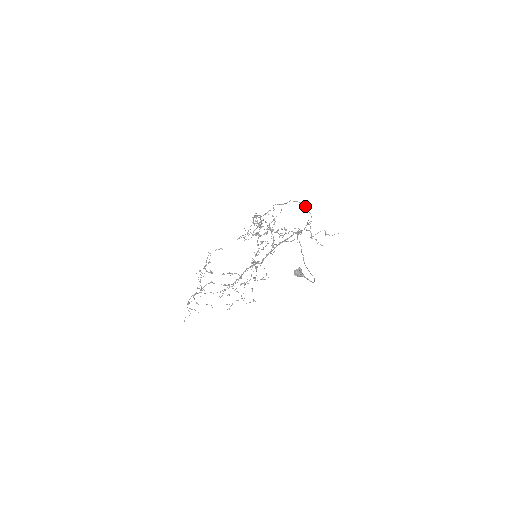
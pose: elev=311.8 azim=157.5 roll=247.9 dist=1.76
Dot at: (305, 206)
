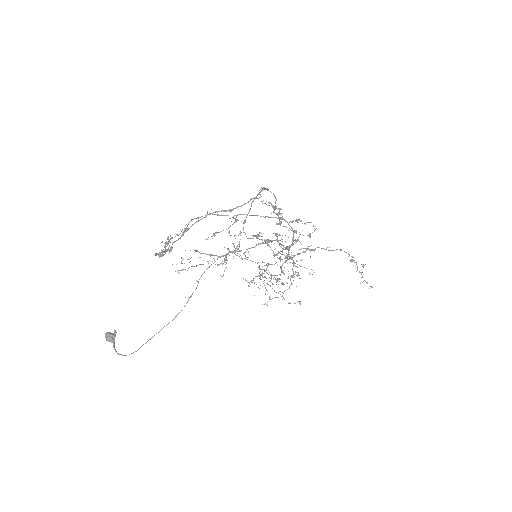
Dot at: occluded
